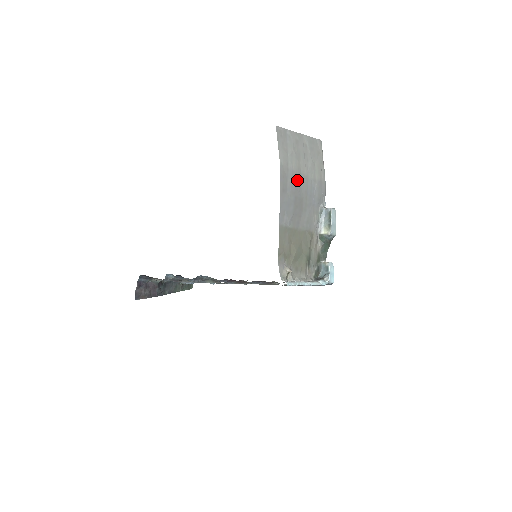
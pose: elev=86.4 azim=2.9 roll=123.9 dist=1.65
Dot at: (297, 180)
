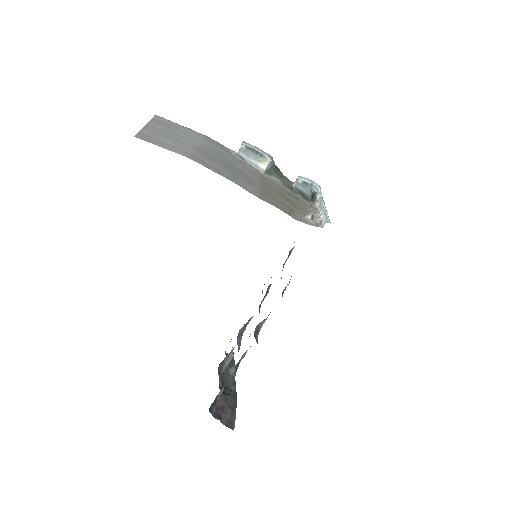
Dot at: (205, 155)
